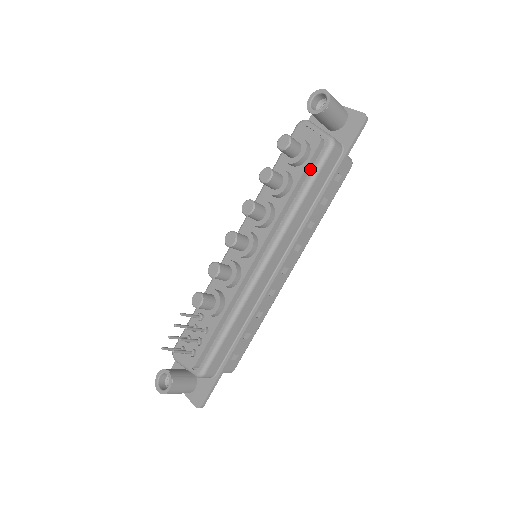
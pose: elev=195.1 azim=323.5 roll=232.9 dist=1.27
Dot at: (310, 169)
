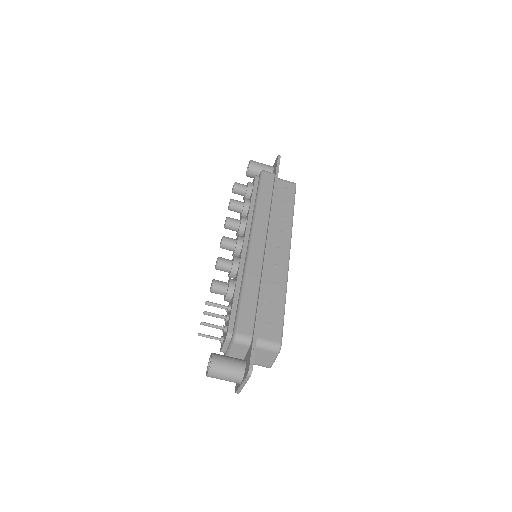
Dot at: occluded
